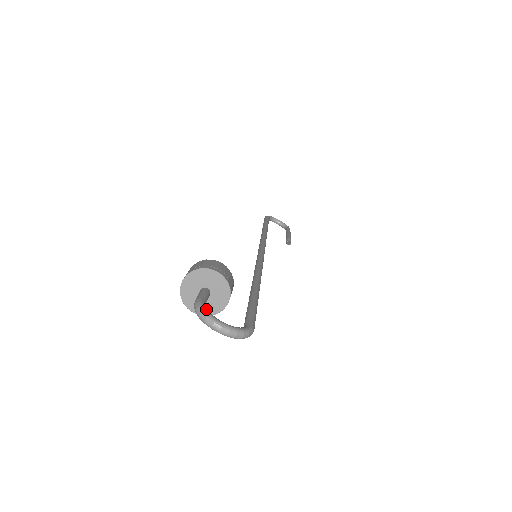
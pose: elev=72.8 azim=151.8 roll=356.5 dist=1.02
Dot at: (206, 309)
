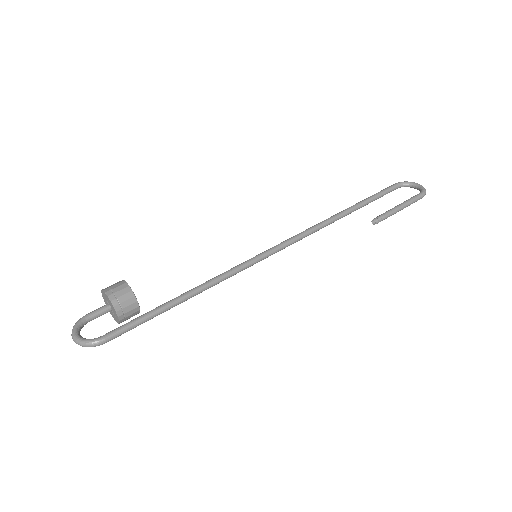
Dot at: (77, 323)
